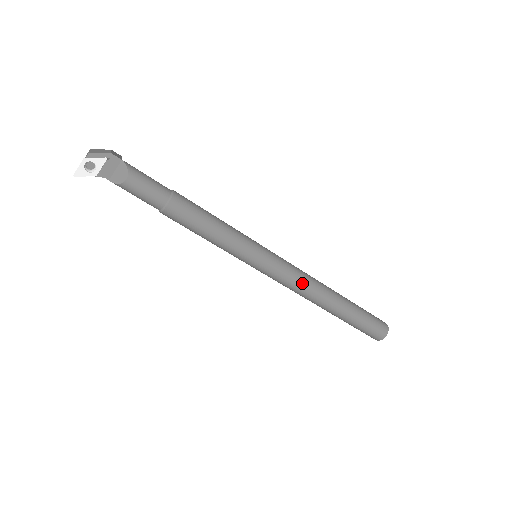
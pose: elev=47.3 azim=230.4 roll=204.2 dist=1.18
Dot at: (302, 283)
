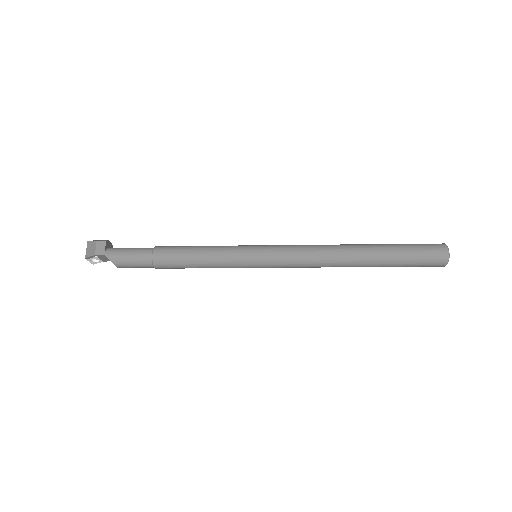
Dot at: (310, 266)
